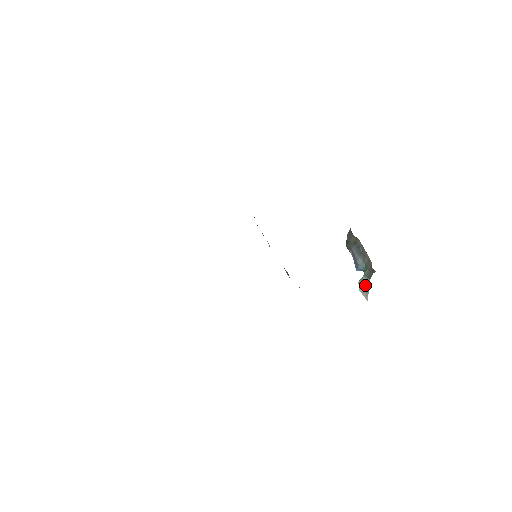
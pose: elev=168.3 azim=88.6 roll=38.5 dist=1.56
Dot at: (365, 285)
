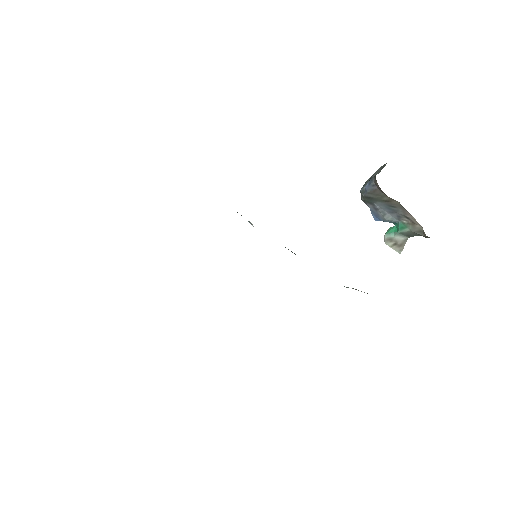
Dot at: (399, 241)
